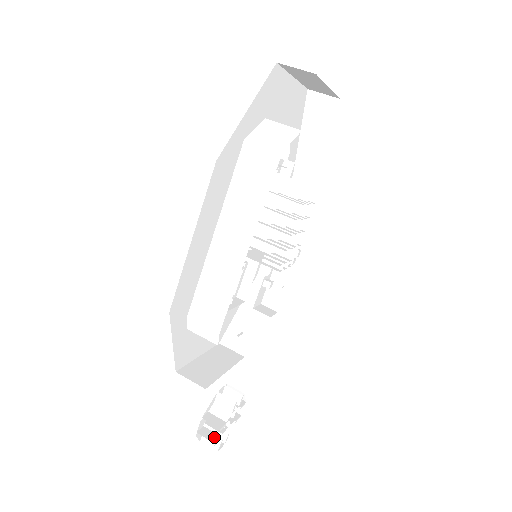
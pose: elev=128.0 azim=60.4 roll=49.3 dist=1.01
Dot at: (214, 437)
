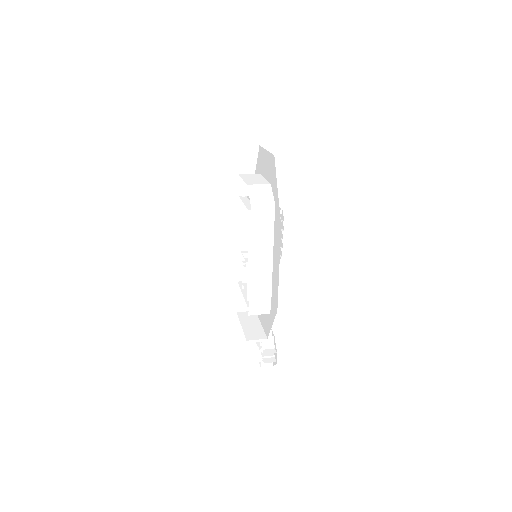
Dot at: (272, 360)
